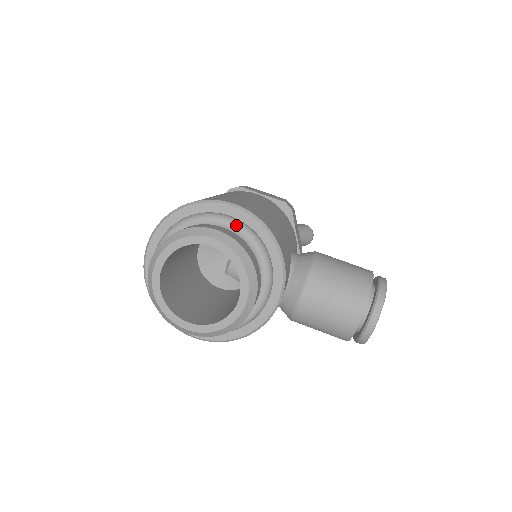
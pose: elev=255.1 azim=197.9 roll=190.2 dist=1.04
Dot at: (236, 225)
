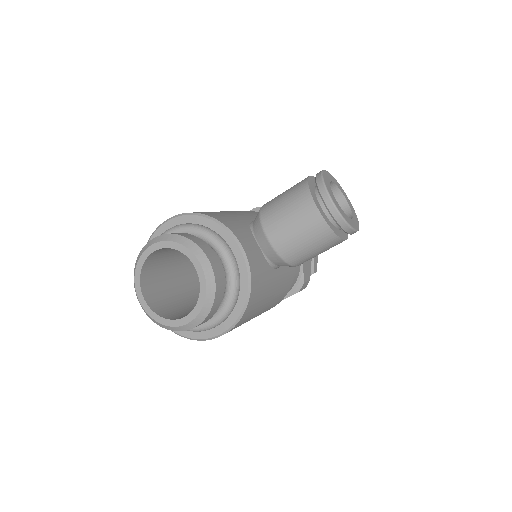
Dot at: (172, 230)
